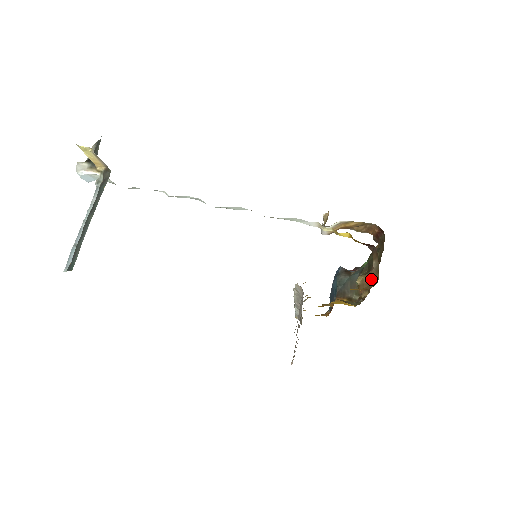
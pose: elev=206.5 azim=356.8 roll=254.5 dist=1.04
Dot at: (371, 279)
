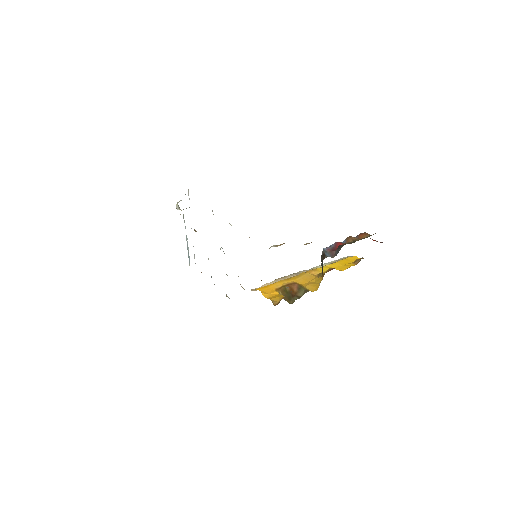
Dot at: occluded
